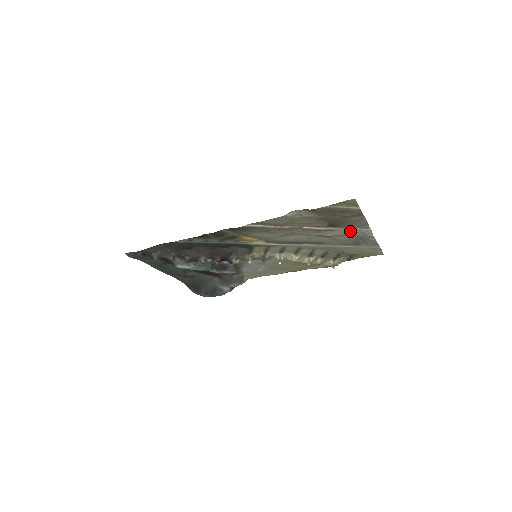
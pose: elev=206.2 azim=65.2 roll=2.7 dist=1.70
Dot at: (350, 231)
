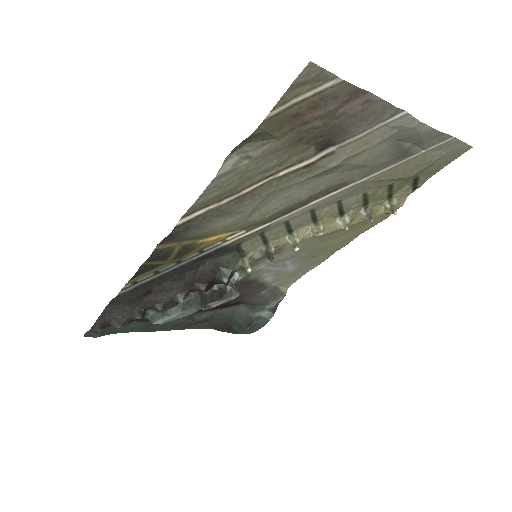
Dot at: (368, 137)
